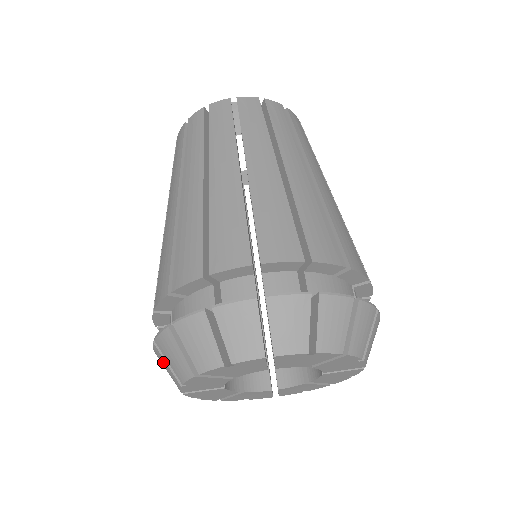
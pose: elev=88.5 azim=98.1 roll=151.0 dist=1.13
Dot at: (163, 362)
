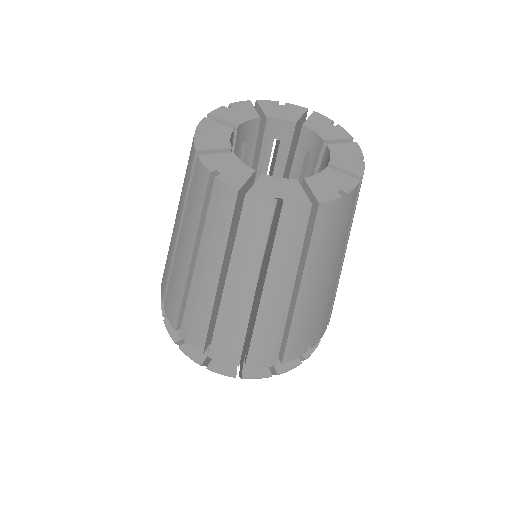
Dot at: occluded
